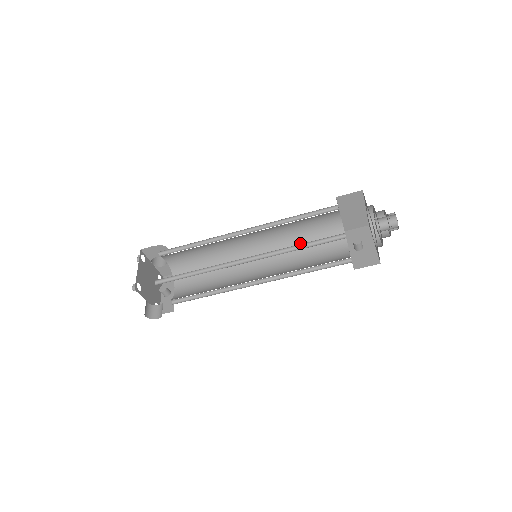
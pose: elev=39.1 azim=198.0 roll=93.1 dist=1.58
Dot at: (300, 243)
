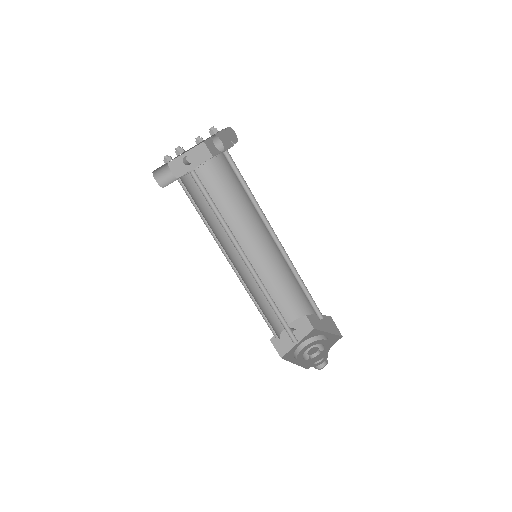
Dot at: (281, 281)
